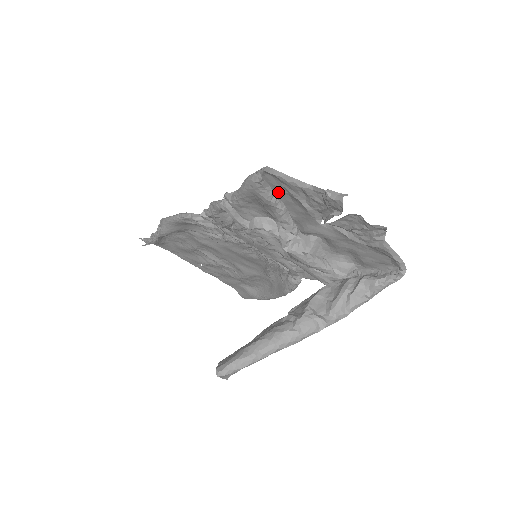
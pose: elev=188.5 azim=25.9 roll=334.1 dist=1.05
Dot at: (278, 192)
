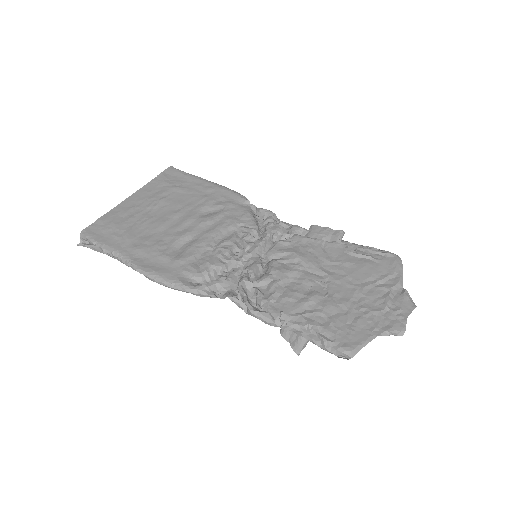
Dot at: (339, 328)
